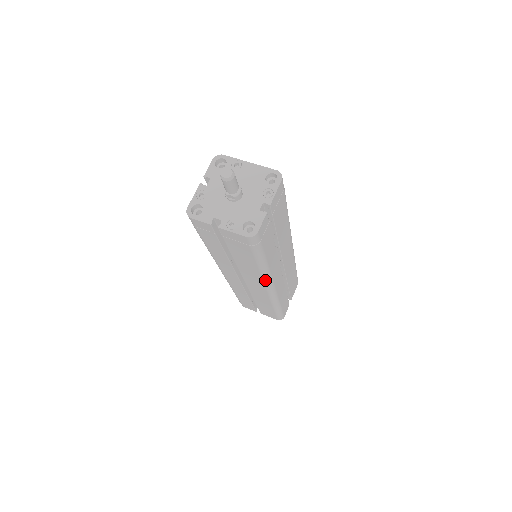
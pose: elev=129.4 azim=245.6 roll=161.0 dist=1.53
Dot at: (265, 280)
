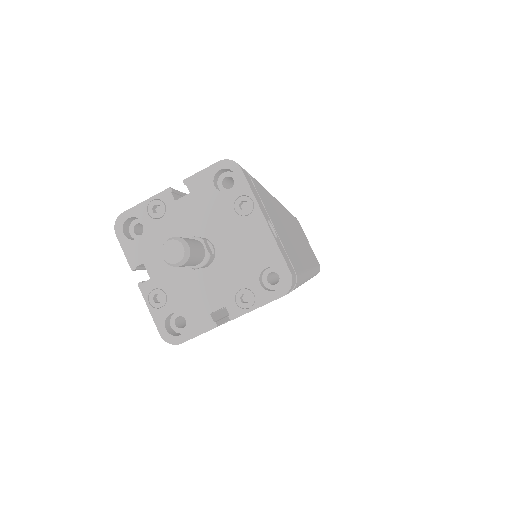
Dot at: occluded
